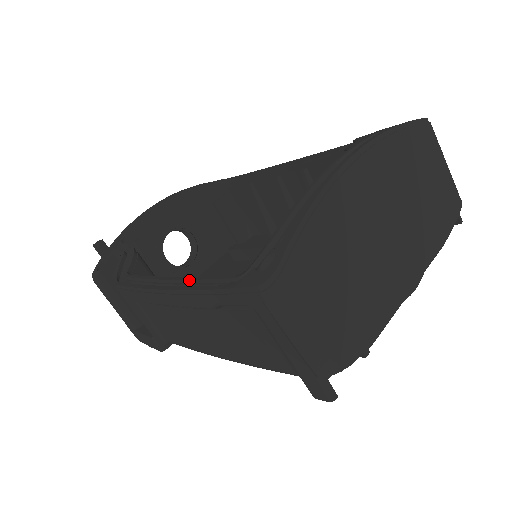
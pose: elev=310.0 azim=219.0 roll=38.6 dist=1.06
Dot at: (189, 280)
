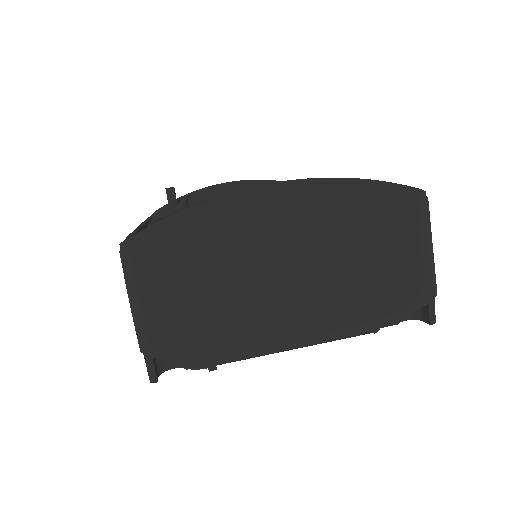
Dot at: occluded
